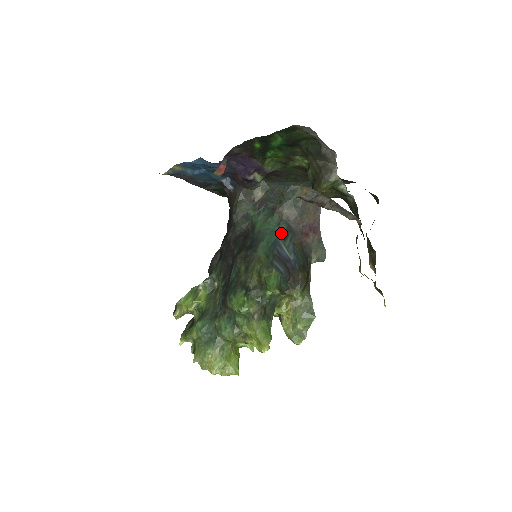
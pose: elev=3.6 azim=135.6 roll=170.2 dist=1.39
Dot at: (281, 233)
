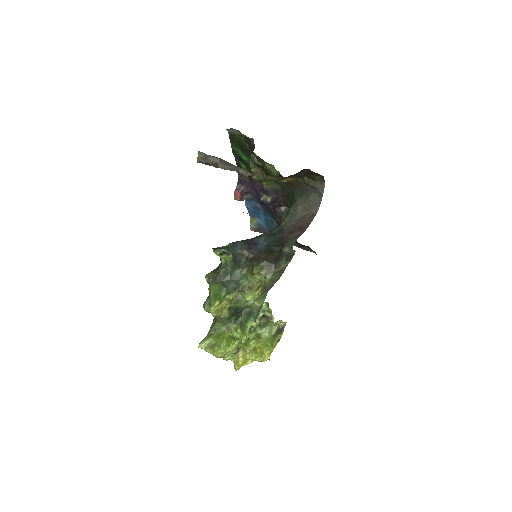
Dot at: (271, 233)
